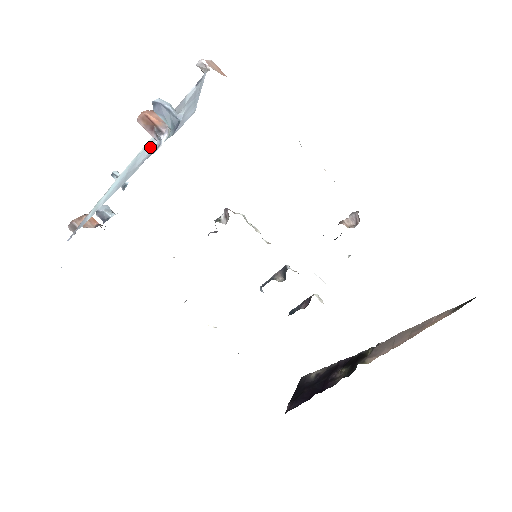
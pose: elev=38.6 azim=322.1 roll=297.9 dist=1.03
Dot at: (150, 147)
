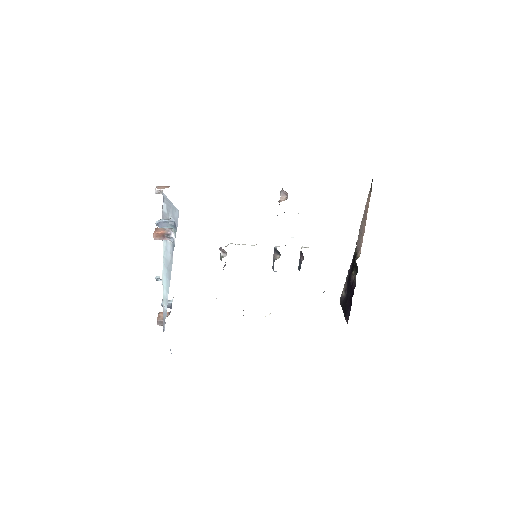
Dot at: (168, 246)
